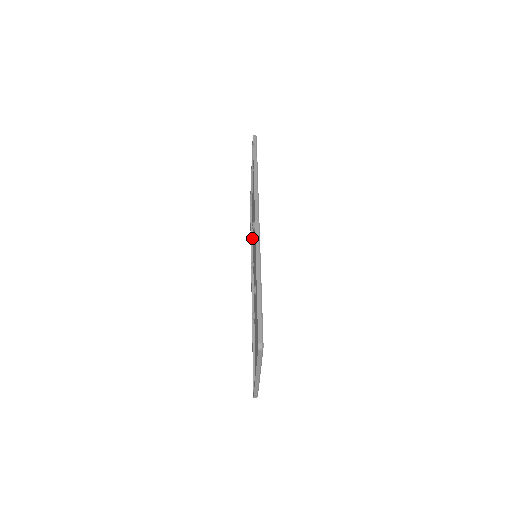
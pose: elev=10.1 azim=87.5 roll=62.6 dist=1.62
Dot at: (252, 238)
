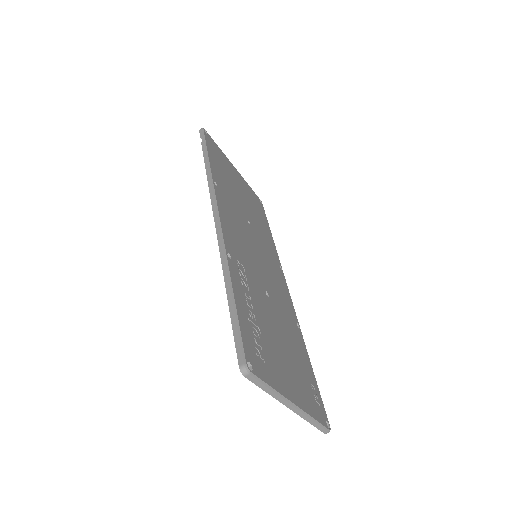
Dot at: occluded
